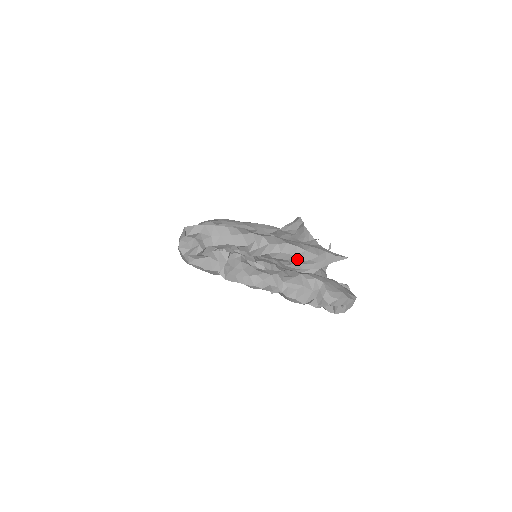
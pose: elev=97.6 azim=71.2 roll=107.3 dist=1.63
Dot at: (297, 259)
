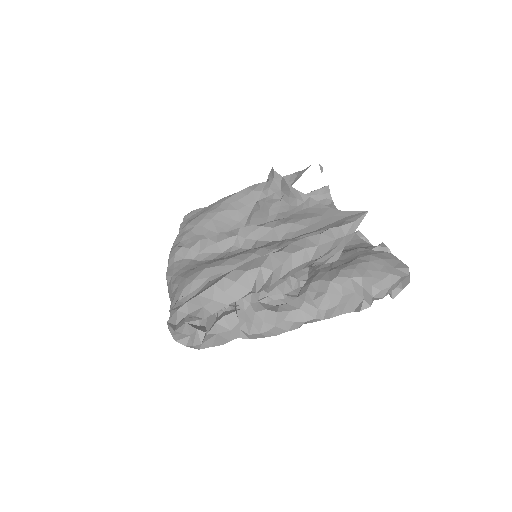
Dot at: (313, 260)
